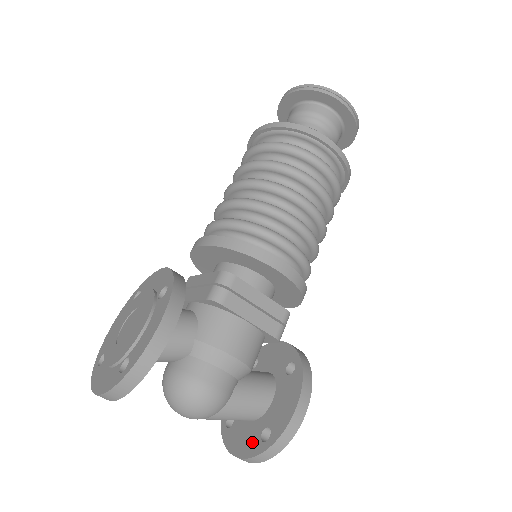
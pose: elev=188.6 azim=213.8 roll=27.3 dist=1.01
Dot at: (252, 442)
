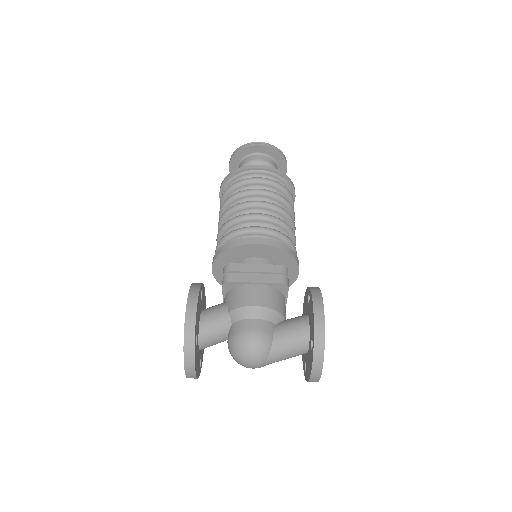
Dot at: (310, 358)
